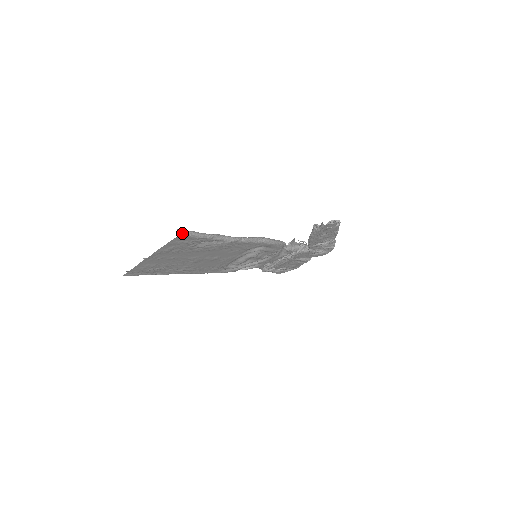
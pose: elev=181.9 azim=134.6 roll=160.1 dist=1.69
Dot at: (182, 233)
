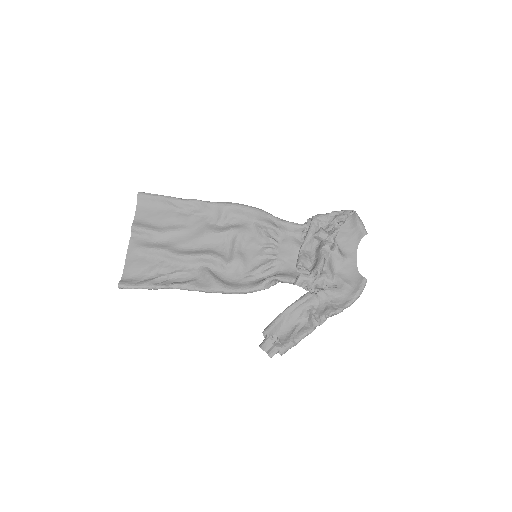
Dot at: occluded
